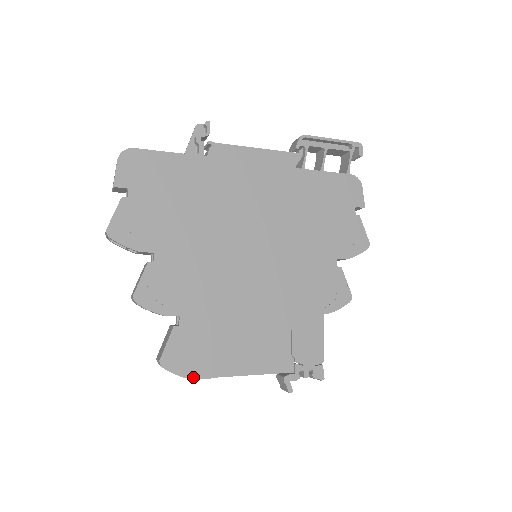
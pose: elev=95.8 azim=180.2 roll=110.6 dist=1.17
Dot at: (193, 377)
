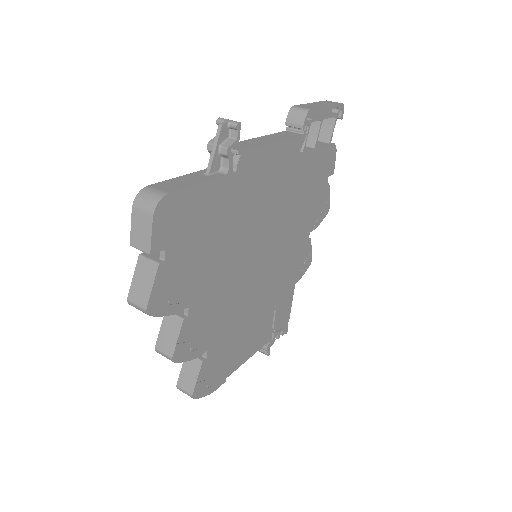
Dot at: (214, 390)
